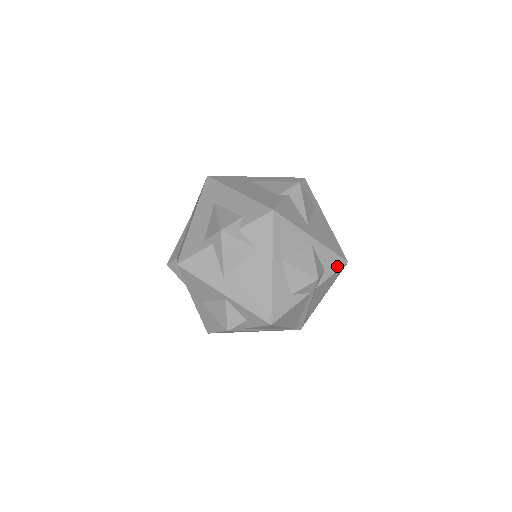
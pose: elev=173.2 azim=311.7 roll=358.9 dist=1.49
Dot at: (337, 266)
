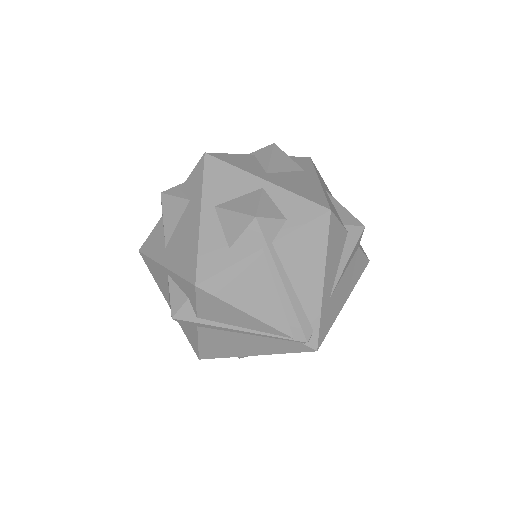
Dot at: (310, 215)
